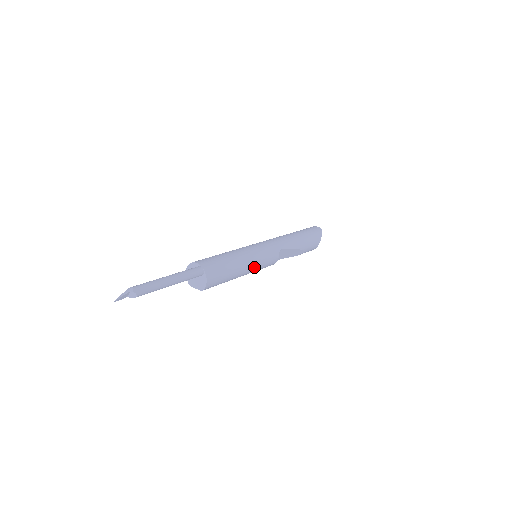
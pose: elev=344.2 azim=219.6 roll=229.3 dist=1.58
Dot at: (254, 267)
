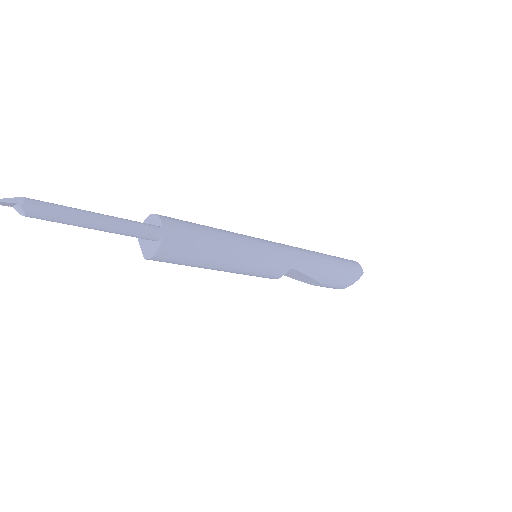
Dot at: (240, 270)
